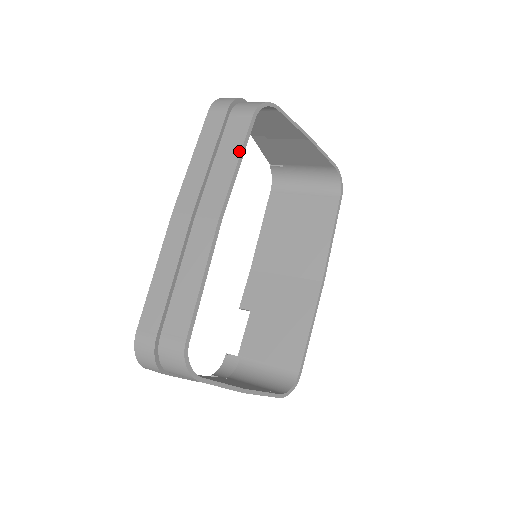
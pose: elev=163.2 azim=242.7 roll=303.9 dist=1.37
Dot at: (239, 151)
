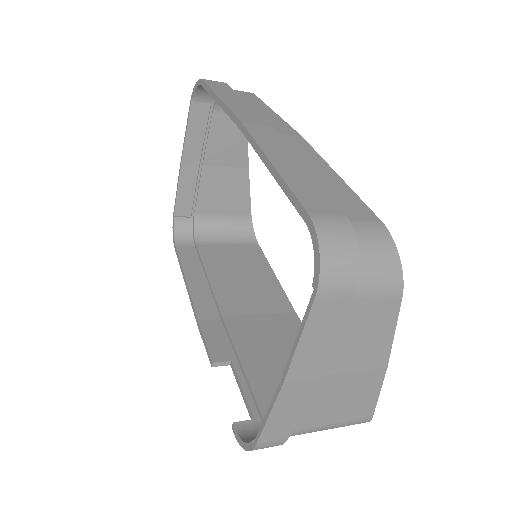
Dot at: (267, 106)
